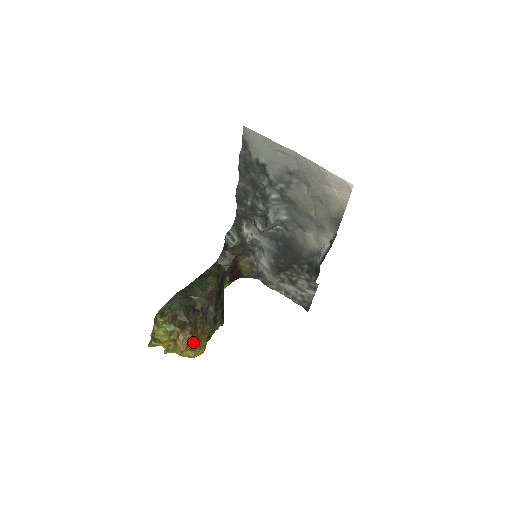
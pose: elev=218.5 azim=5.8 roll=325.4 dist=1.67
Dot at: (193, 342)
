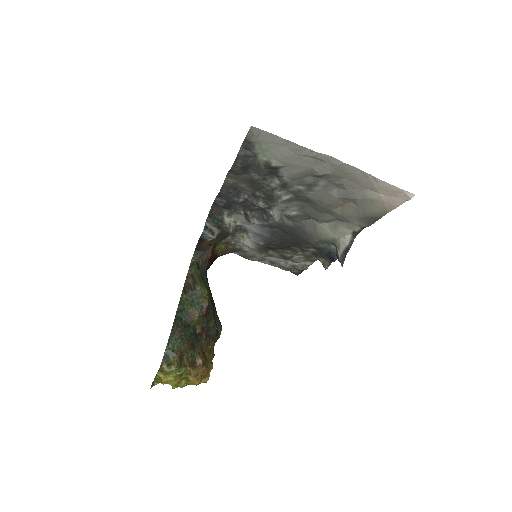
Dot at: (206, 371)
